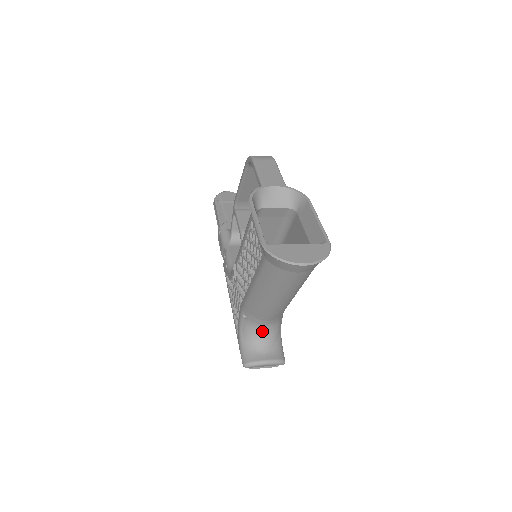
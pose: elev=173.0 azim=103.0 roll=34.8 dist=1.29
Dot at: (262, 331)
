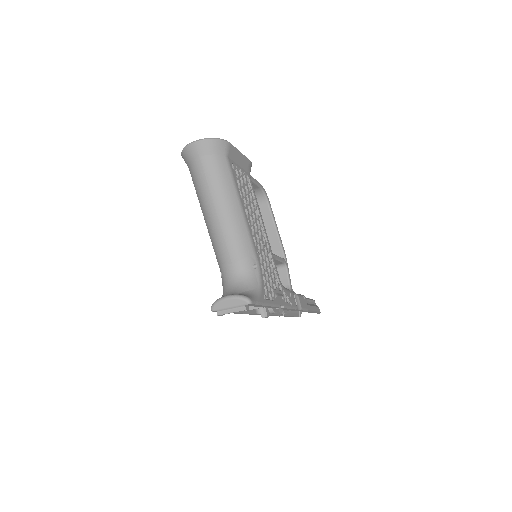
Dot at: (233, 281)
